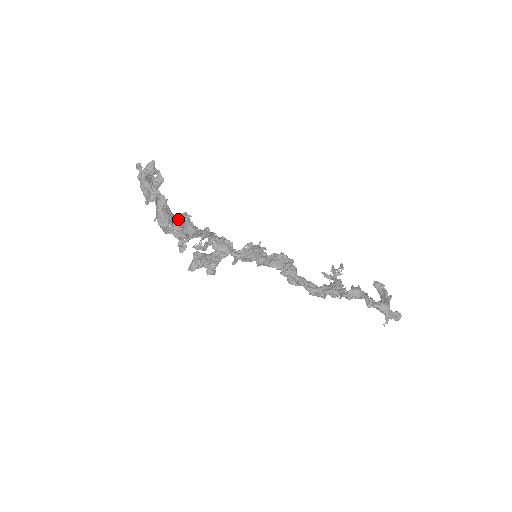
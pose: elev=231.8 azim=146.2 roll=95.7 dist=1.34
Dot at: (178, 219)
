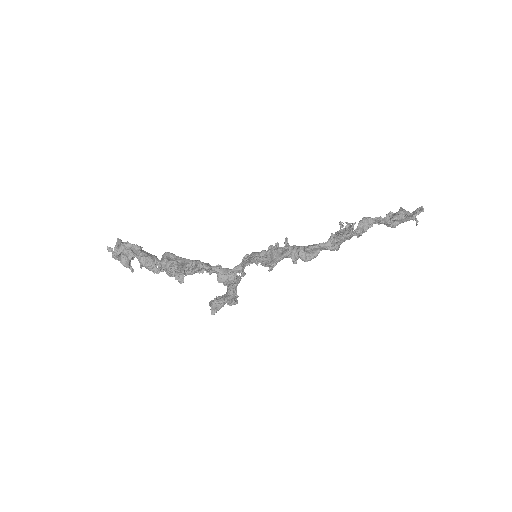
Dot at: (162, 258)
